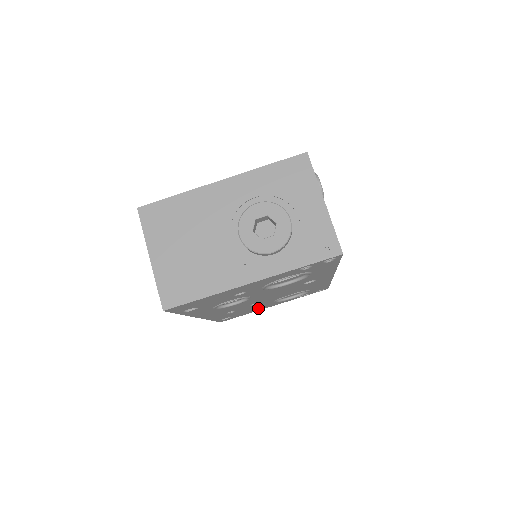
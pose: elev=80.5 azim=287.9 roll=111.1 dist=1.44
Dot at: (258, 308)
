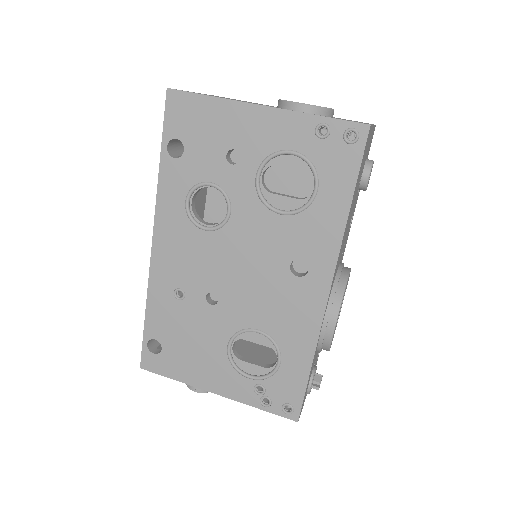
Dot at: (200, 361)
